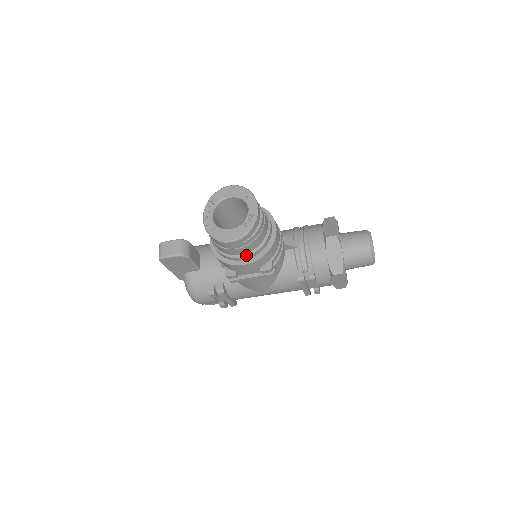
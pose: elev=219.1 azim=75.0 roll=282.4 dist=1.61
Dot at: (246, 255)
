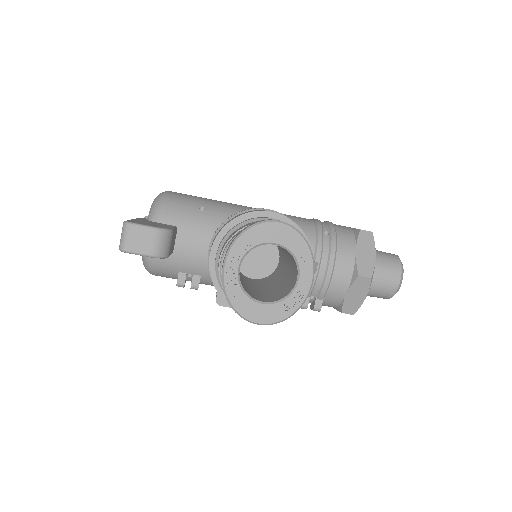
Dot at: occluded
